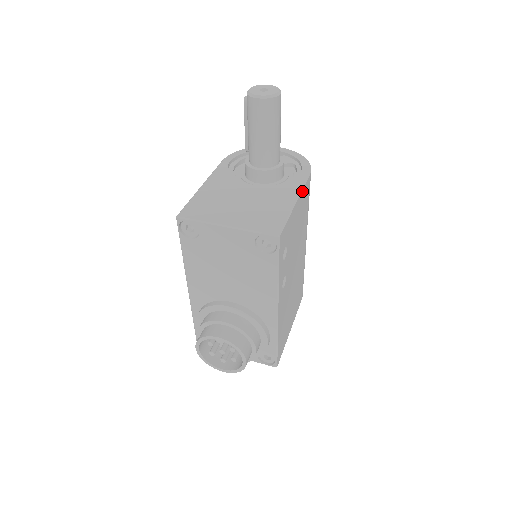
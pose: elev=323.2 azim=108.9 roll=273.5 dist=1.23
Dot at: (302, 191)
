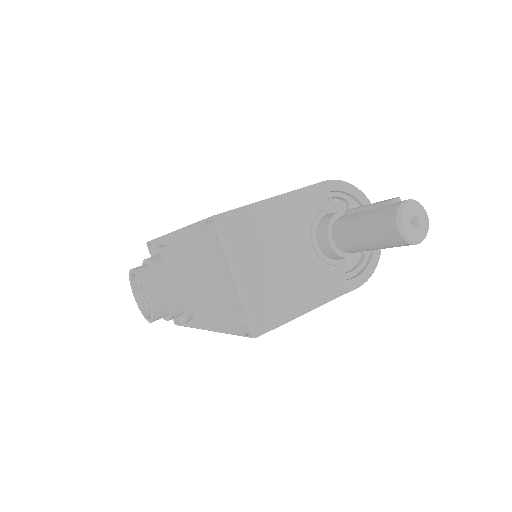
Dot at: (330, 300)
